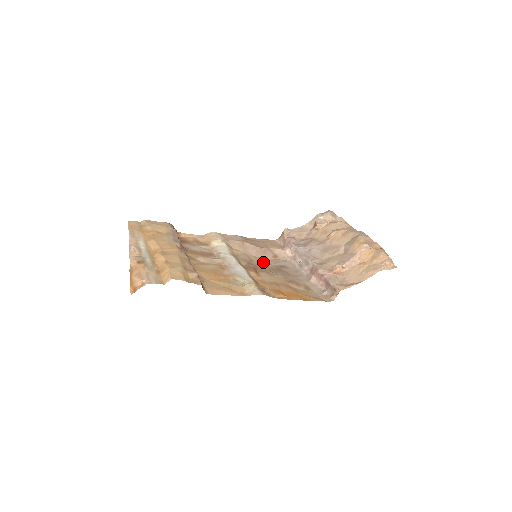
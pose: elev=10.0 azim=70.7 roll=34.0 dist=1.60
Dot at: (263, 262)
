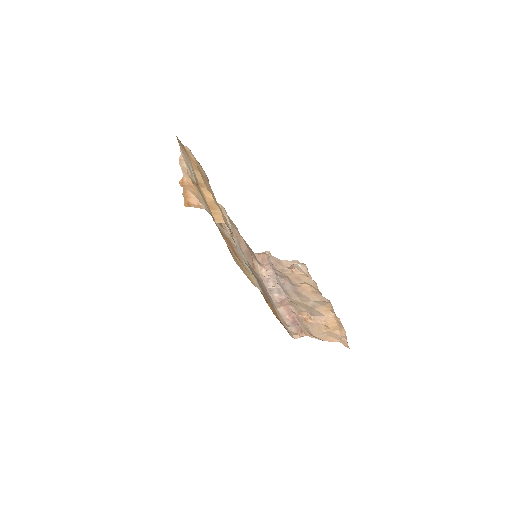
Dot at: (248, 264)
